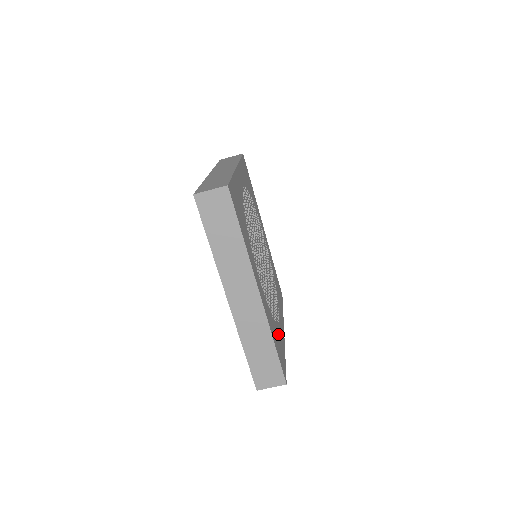
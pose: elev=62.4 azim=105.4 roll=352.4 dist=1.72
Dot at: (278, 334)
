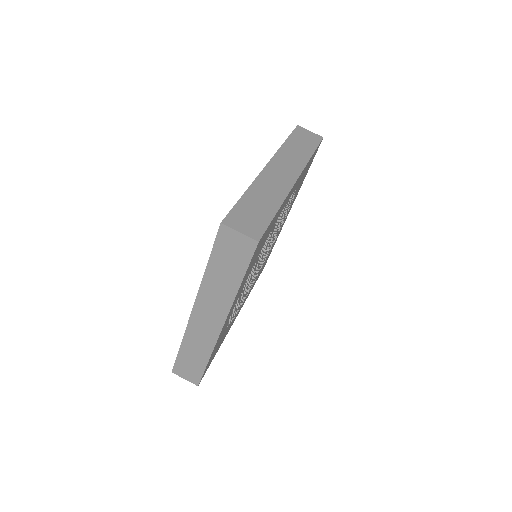
Dot at: (223, 337)
